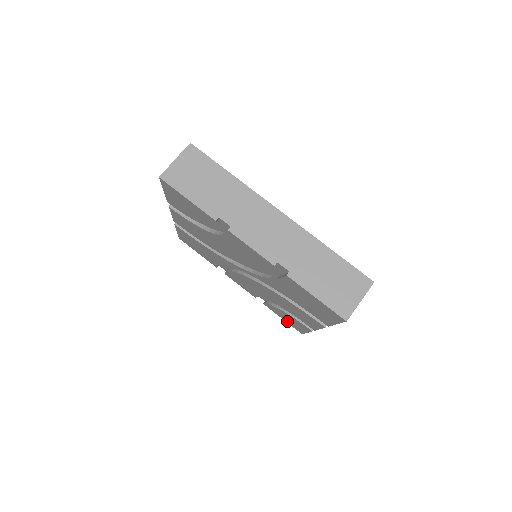
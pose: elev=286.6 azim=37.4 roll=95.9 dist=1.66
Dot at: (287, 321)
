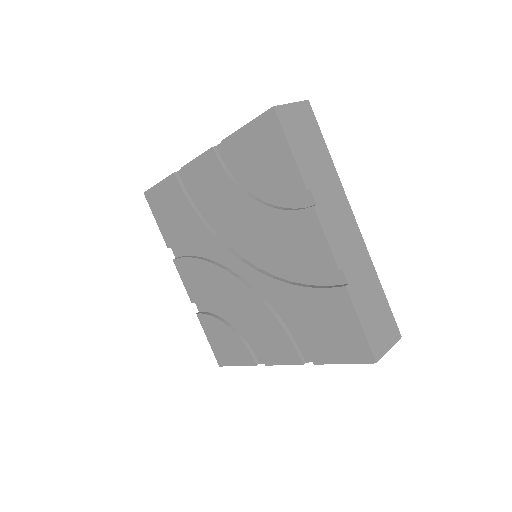
Dot at: (214, 344)
